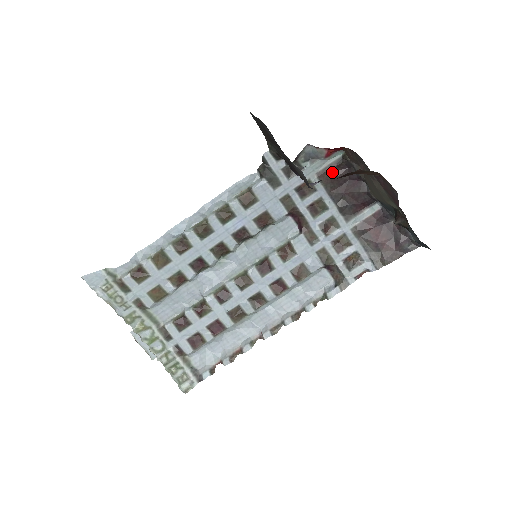
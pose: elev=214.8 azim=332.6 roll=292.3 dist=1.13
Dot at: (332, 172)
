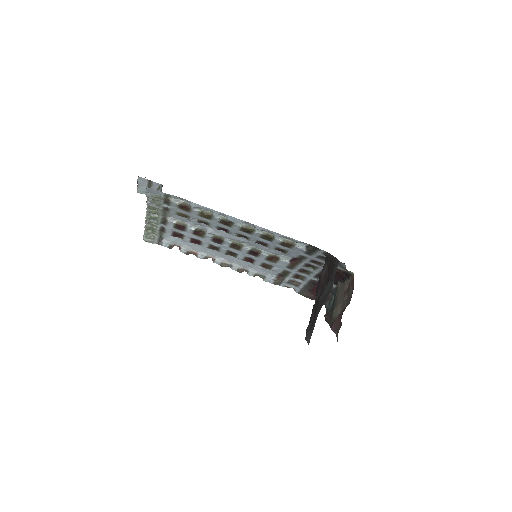
Dot at: (337, 271)
